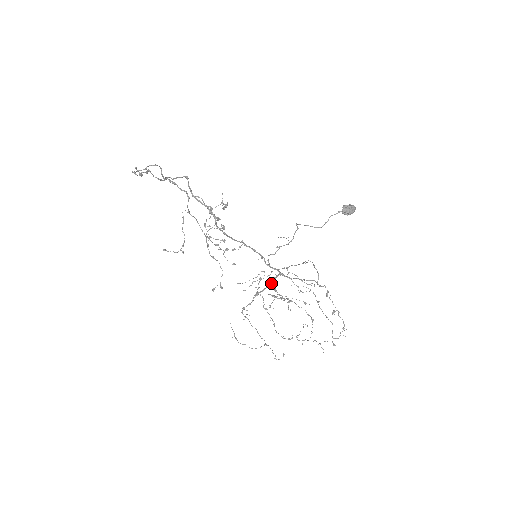
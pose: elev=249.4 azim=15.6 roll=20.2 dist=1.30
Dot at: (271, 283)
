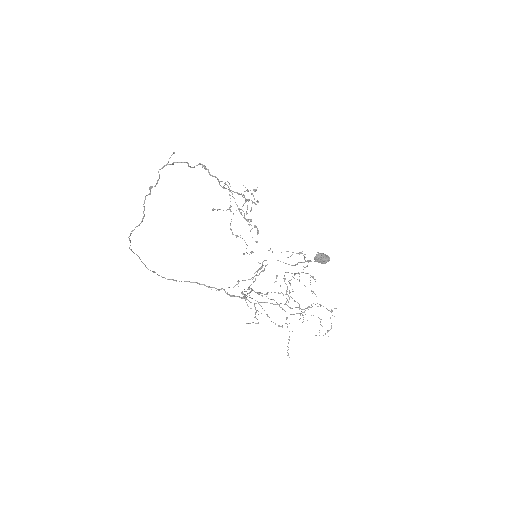
Dot at: occluded
